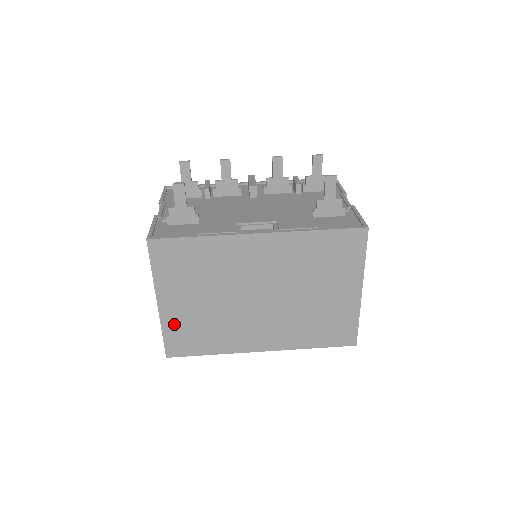
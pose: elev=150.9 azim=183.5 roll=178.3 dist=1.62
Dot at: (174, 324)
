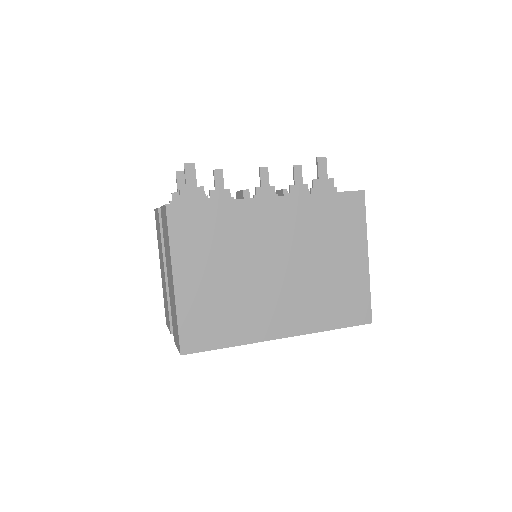
Dot at: (190, 308)
